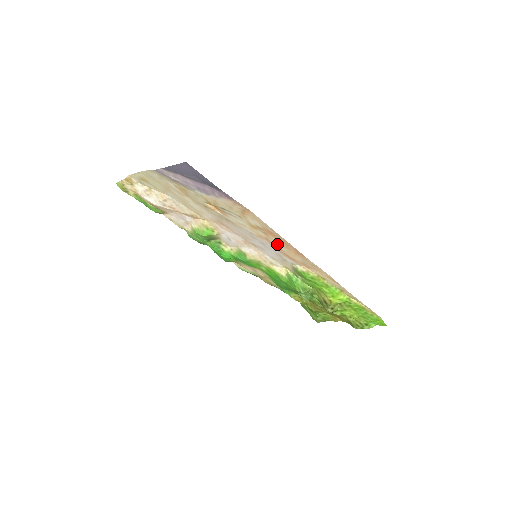
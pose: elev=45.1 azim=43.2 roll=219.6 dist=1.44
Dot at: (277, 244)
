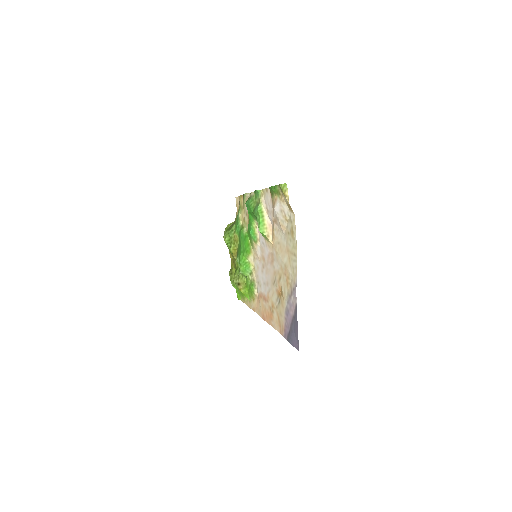
Dot at: (266, 304)
